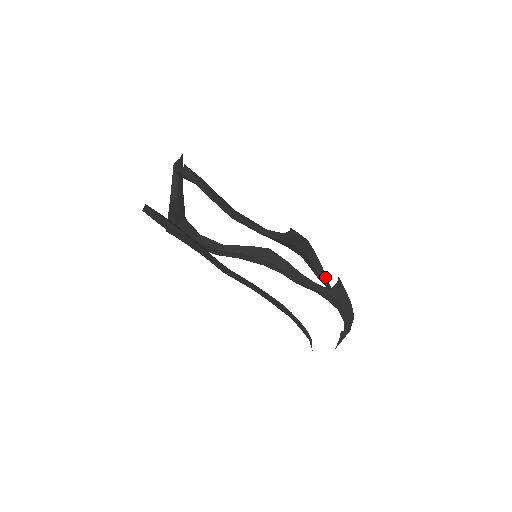
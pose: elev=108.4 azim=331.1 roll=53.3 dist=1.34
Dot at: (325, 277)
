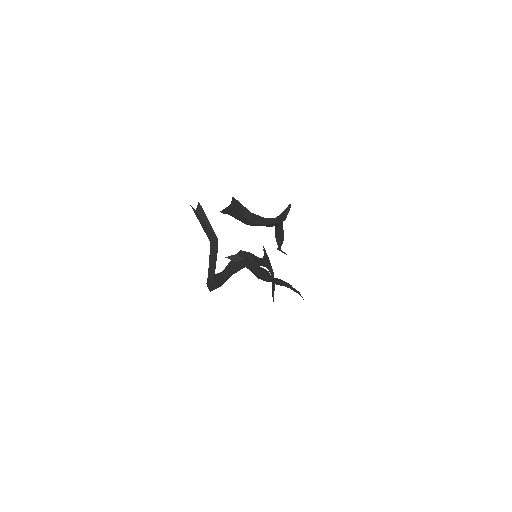
Dot at: (283, 240)
